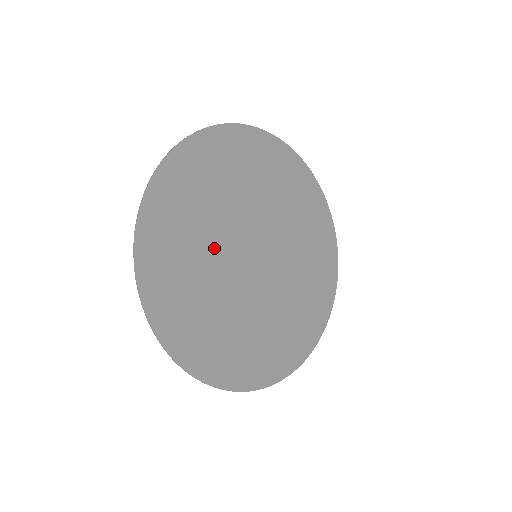
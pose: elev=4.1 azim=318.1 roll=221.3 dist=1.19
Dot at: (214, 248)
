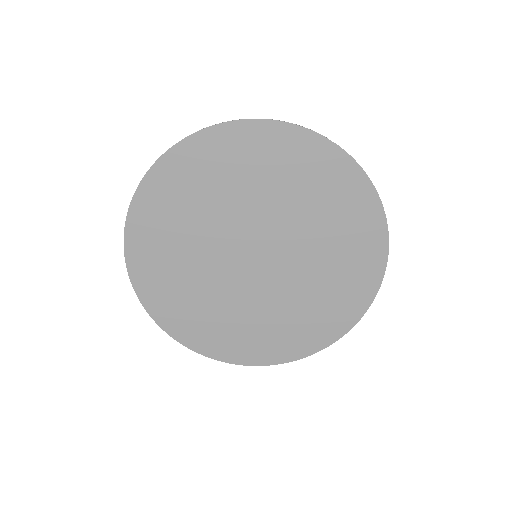
Dot at: (204, 262)
